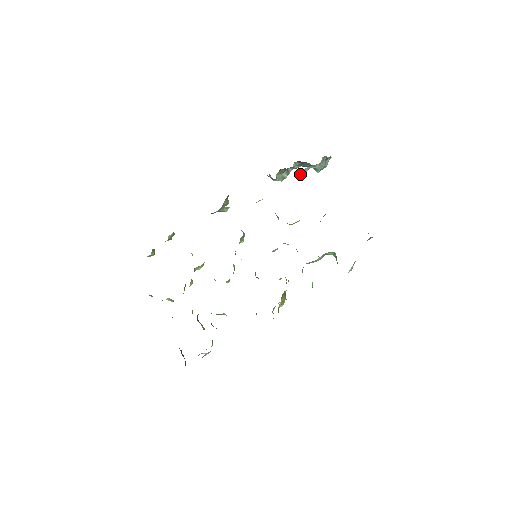
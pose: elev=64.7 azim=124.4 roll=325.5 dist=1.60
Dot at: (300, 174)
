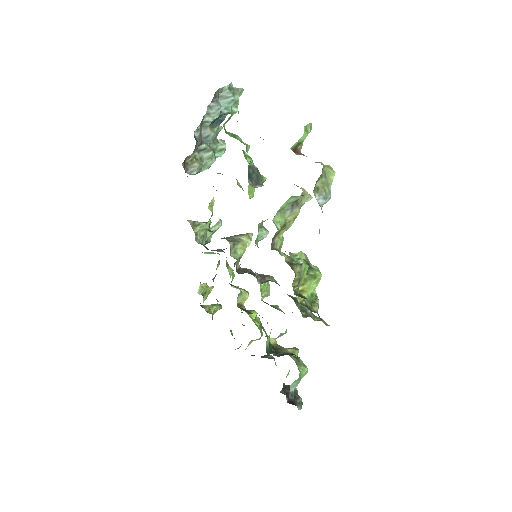
Dot at: (210, 142)
